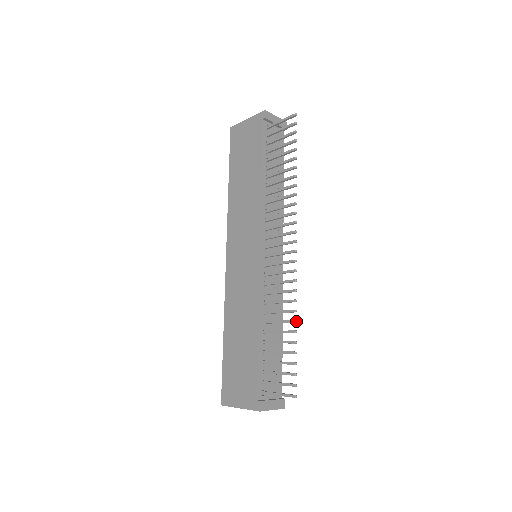
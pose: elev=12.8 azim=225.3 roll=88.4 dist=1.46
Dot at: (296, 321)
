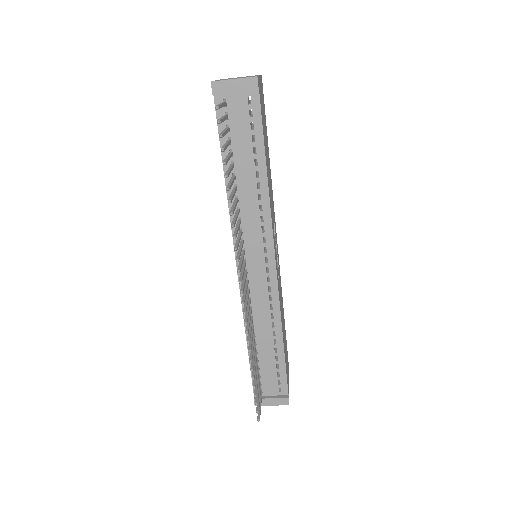
Dot at: (250, 361)
